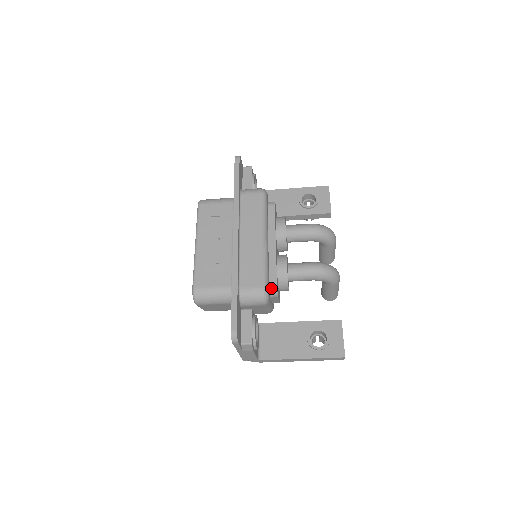
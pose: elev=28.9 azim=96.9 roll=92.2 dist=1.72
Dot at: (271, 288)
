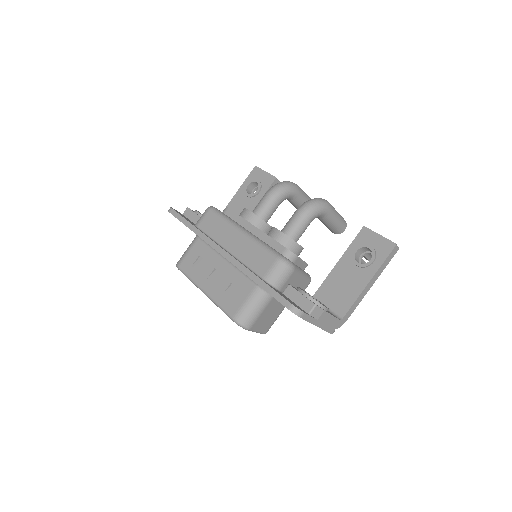
Dot at: (285, 255)
